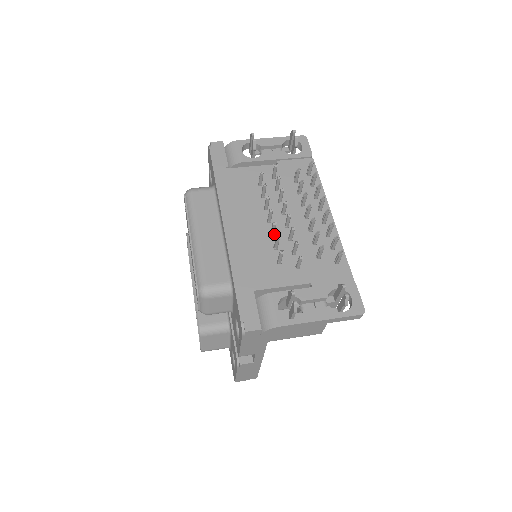
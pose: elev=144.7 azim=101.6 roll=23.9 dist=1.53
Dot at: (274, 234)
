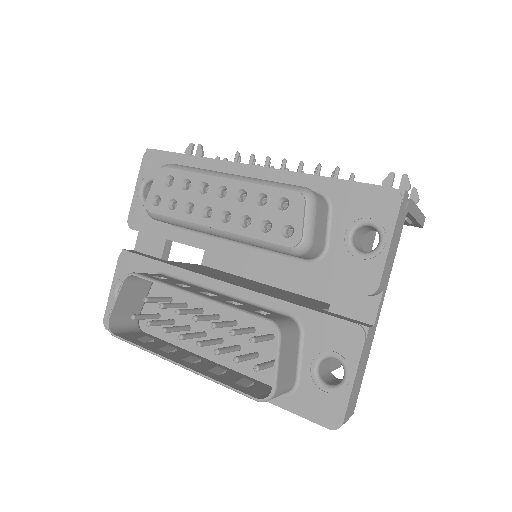
Dot at: occluded
